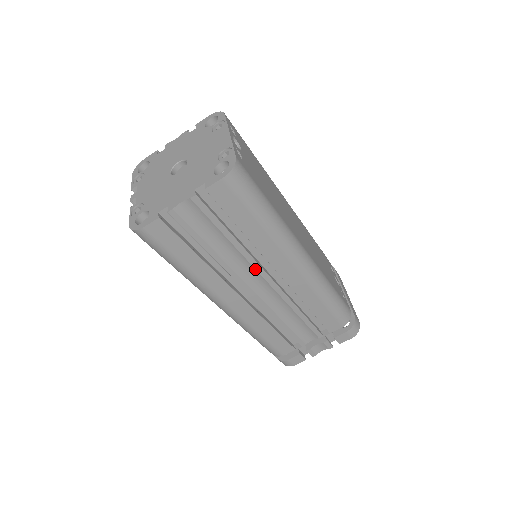
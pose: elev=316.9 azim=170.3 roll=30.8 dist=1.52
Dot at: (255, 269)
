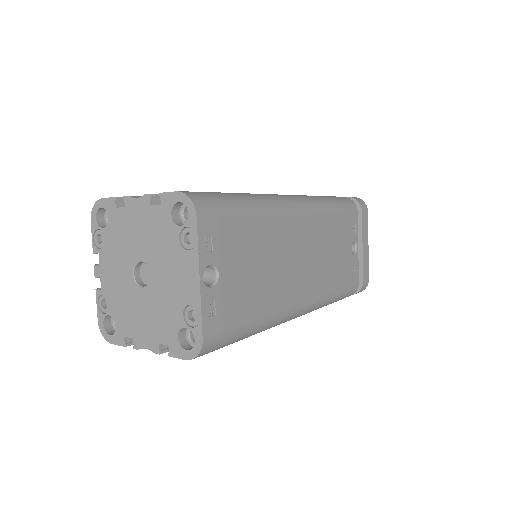
Dot at: occluded
